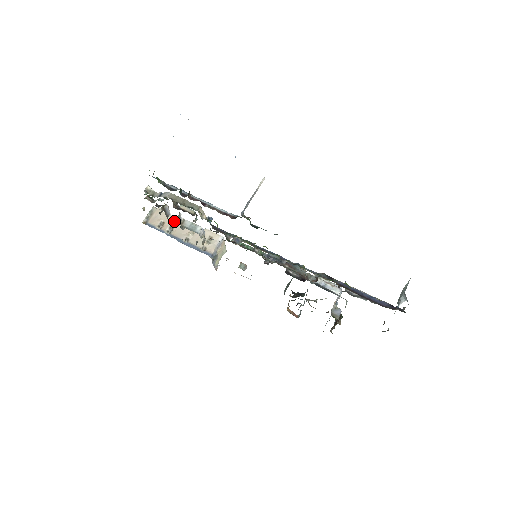
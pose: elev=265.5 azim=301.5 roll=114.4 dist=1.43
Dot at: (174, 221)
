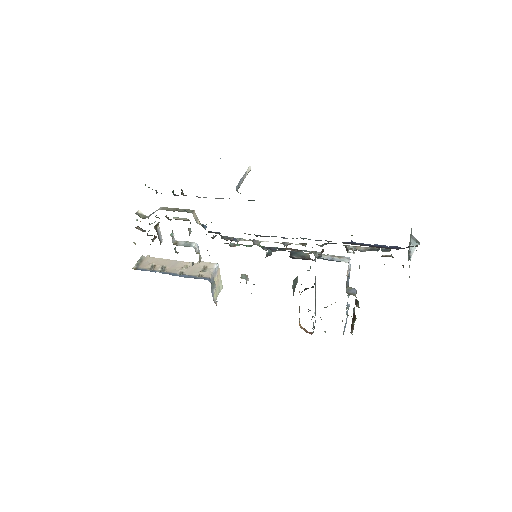
Dot at: (165, 262)
